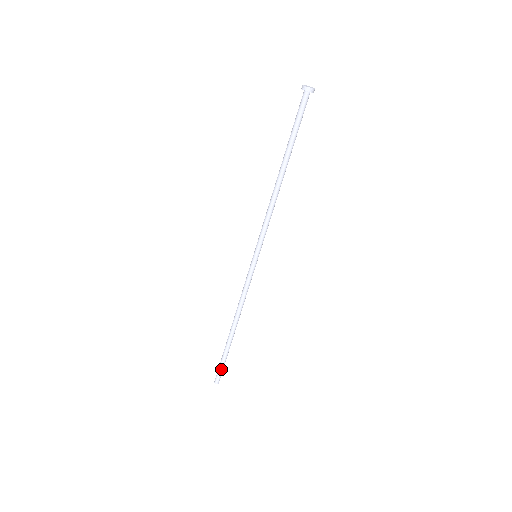
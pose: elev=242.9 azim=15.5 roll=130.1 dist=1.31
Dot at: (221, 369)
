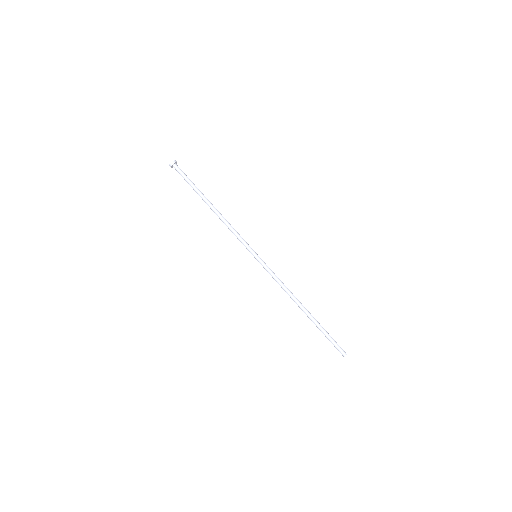
Dot at: (334, 341)
